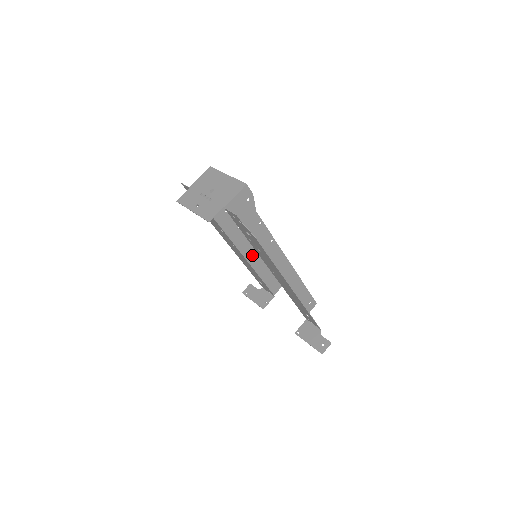
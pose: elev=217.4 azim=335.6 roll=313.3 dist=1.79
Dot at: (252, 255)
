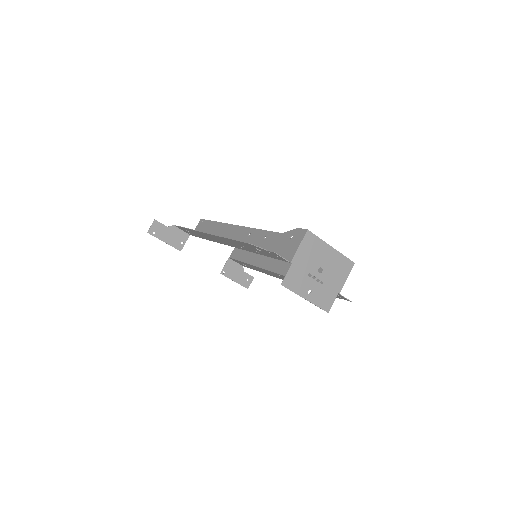
Dot at: (225, 236)
